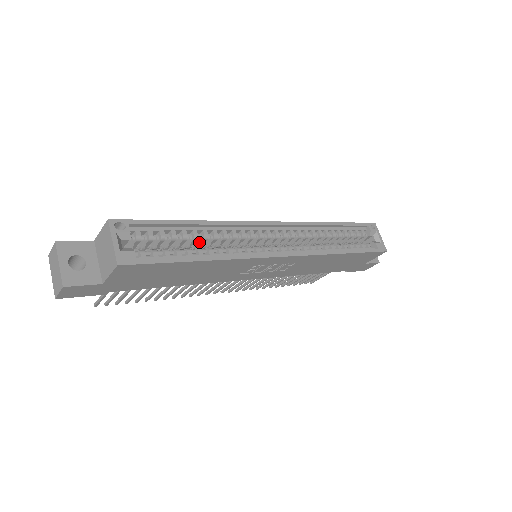
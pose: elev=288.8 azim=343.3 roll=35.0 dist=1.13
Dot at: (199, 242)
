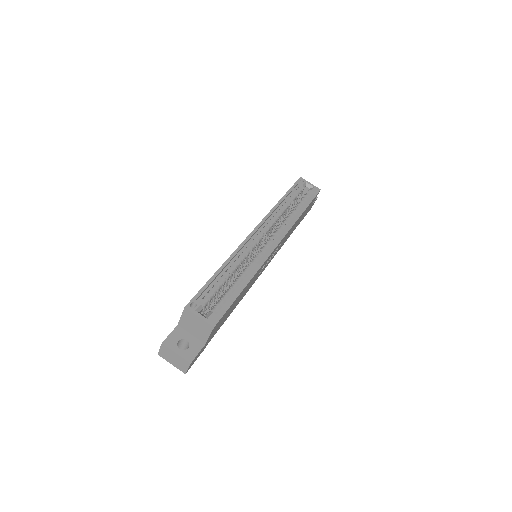
Dot at: (231, 277)
